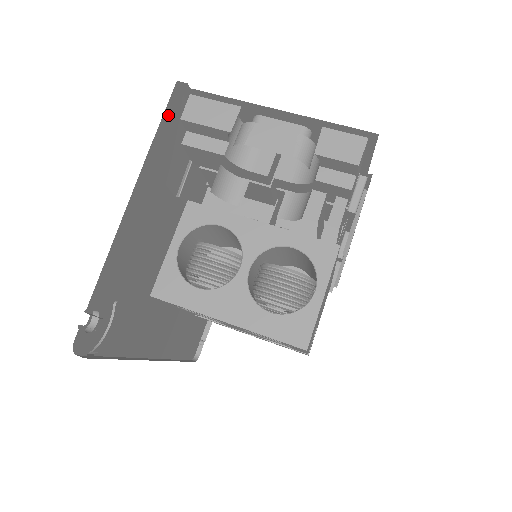
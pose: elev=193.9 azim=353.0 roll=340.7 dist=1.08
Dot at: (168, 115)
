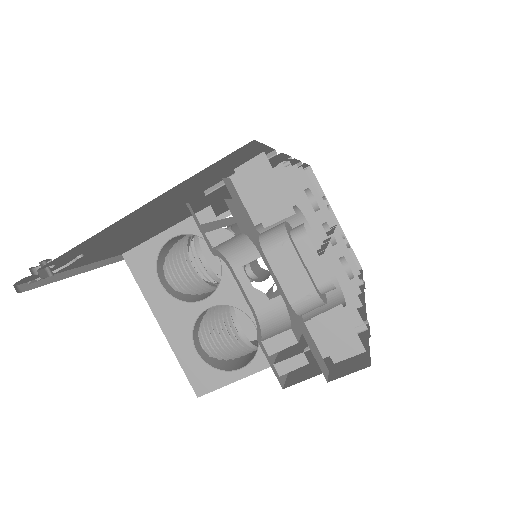
Dot at: (223, 160)
